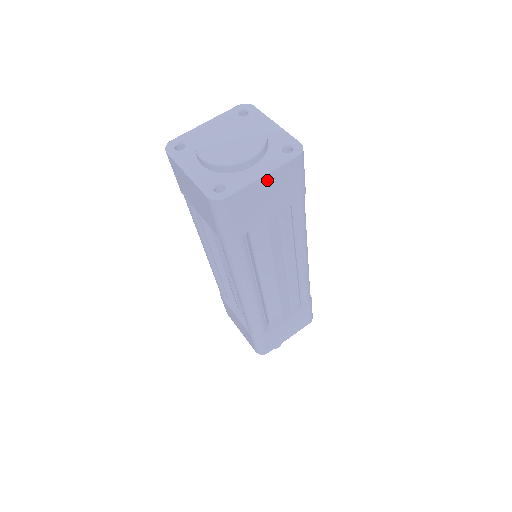
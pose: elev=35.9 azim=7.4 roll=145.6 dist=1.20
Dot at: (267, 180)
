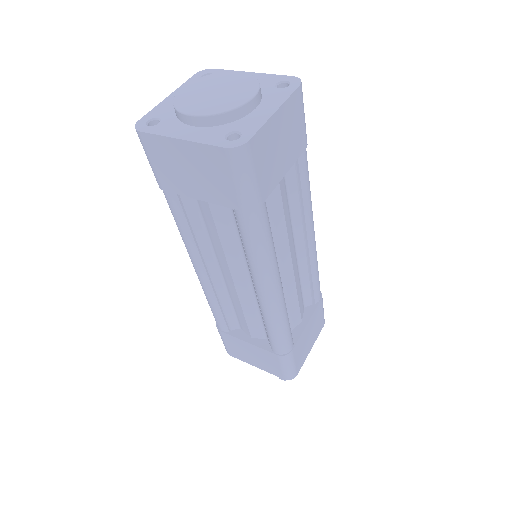
Dot at: (279, 117)
